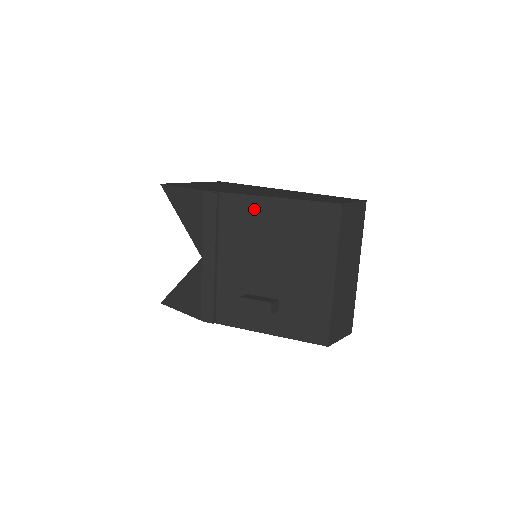
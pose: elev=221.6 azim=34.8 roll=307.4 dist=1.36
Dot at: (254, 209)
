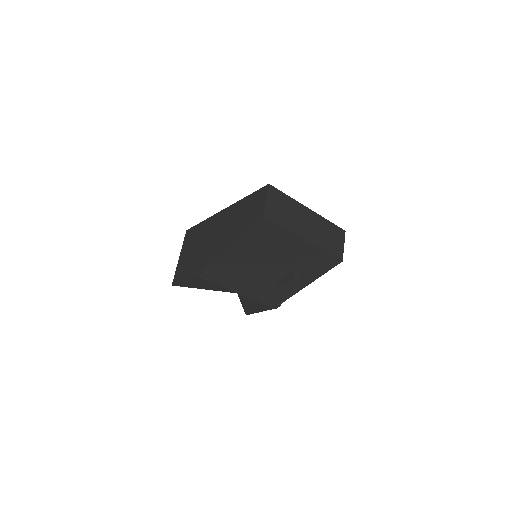
Dot at: (229, 258)
